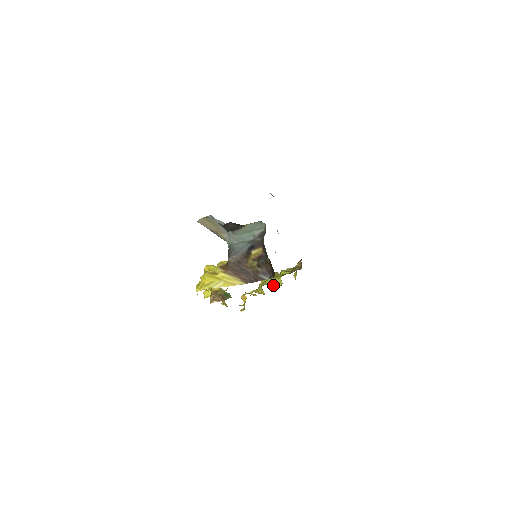
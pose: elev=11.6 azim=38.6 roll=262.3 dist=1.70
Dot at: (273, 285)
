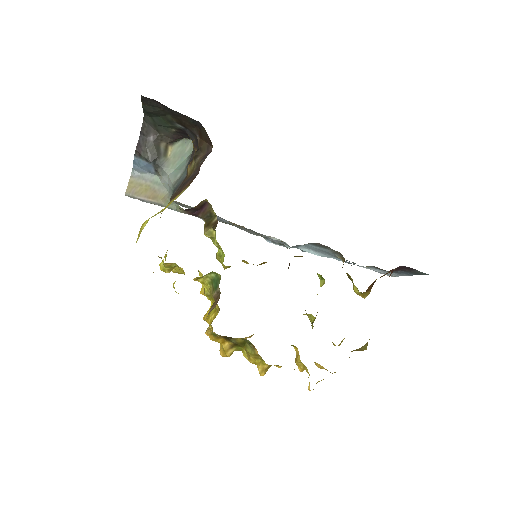
Dot at: occluded
